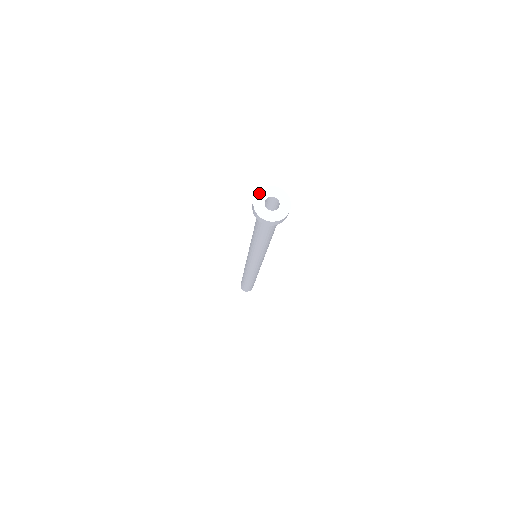
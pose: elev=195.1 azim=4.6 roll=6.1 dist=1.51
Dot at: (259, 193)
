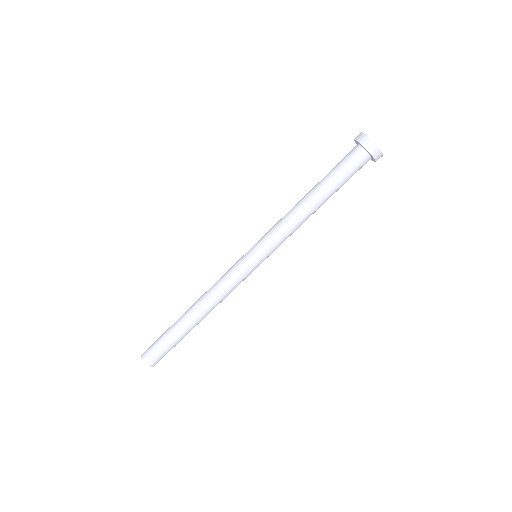
Dot at: (363, 134)
